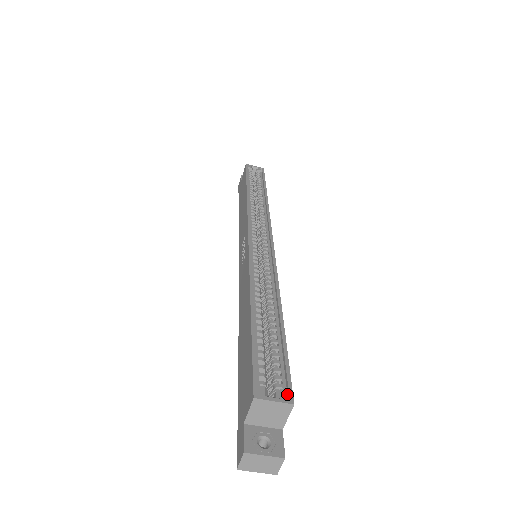
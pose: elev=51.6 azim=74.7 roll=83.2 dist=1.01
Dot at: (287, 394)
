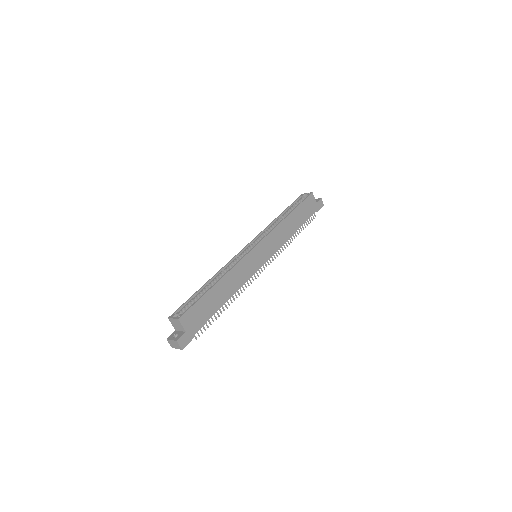
Dot at: (180, 316)
